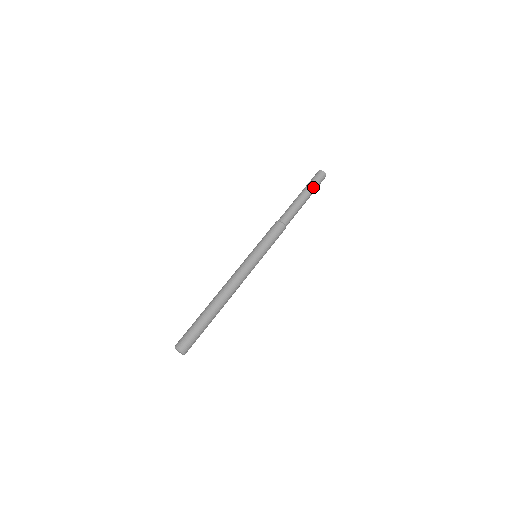
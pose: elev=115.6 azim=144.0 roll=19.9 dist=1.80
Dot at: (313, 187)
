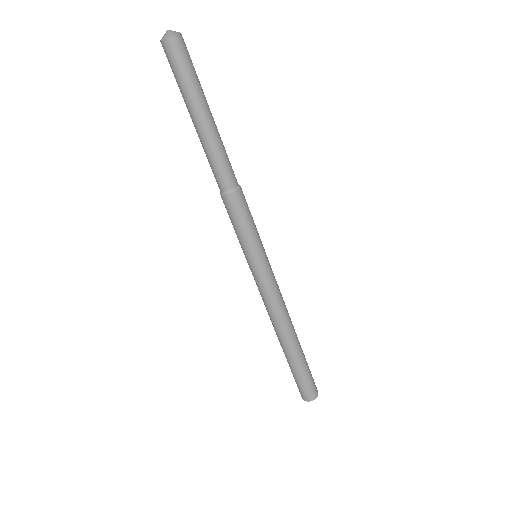
Dot at: (184, 89)
